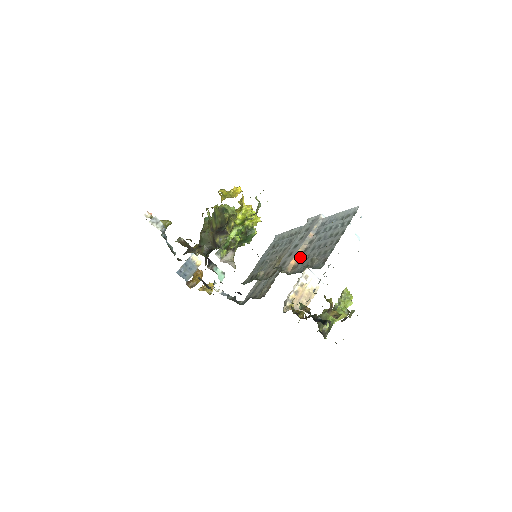
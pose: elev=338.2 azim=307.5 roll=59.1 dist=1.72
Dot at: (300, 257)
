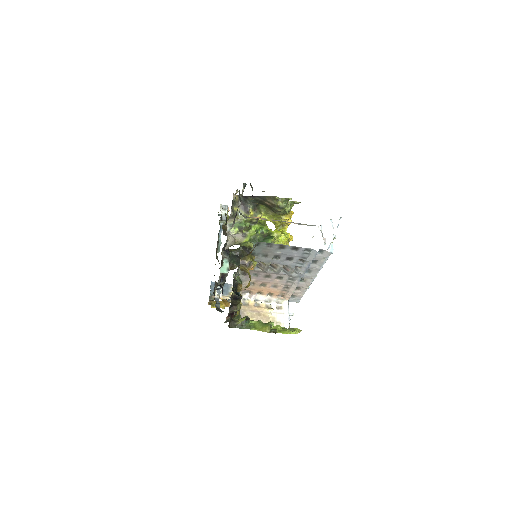
Dot at: occluded
